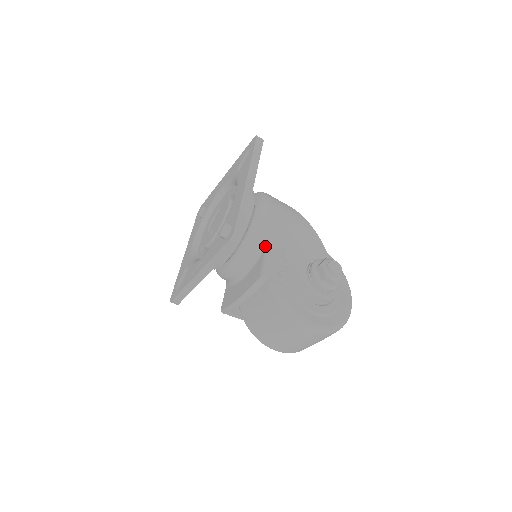
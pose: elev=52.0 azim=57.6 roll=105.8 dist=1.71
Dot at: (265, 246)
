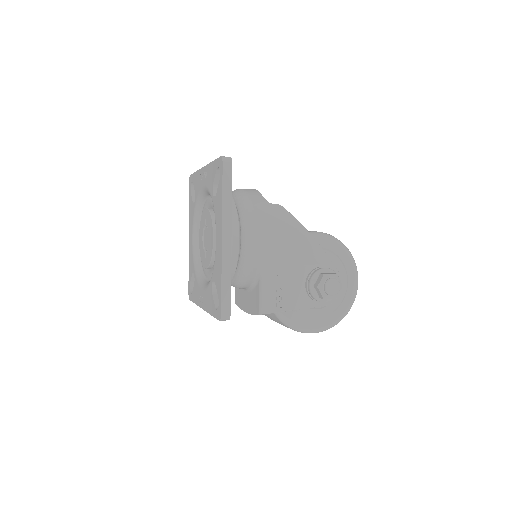
Dot at: (259, 277)
